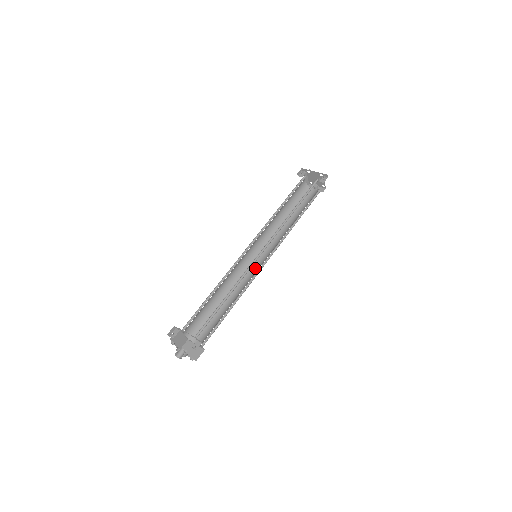
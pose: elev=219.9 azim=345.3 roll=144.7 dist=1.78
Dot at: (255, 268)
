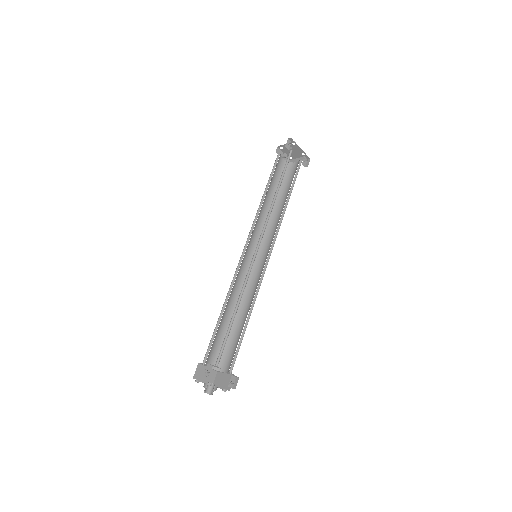
Dot at: (247, 265)
